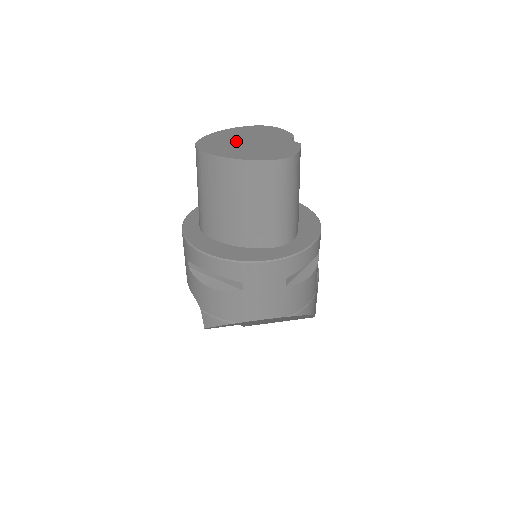
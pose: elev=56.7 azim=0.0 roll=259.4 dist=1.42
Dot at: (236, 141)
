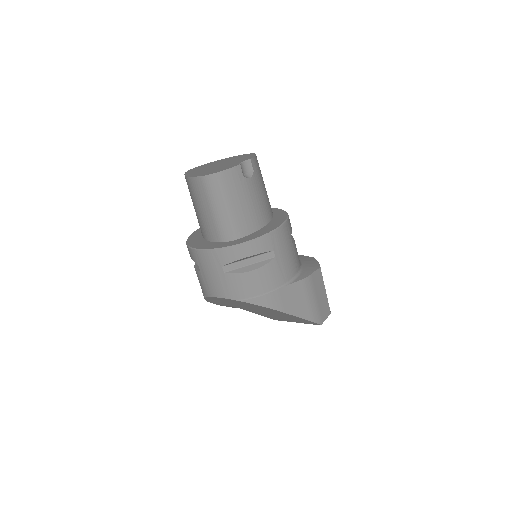
Dot at: (213, 165)
